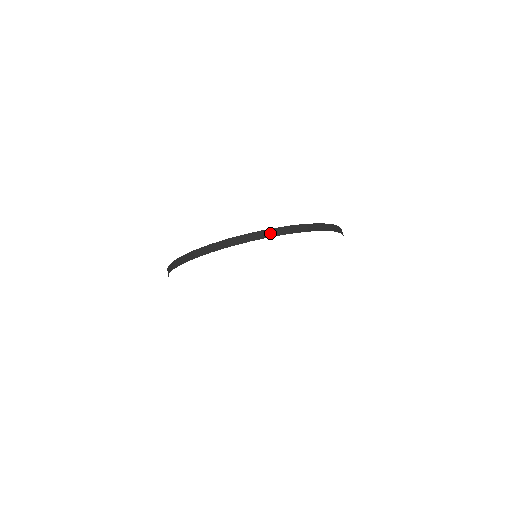
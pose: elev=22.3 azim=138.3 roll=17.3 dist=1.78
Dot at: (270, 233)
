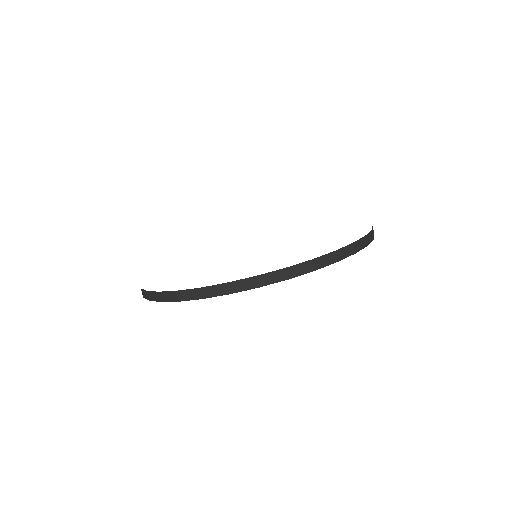
Dot at: (257, 282)
